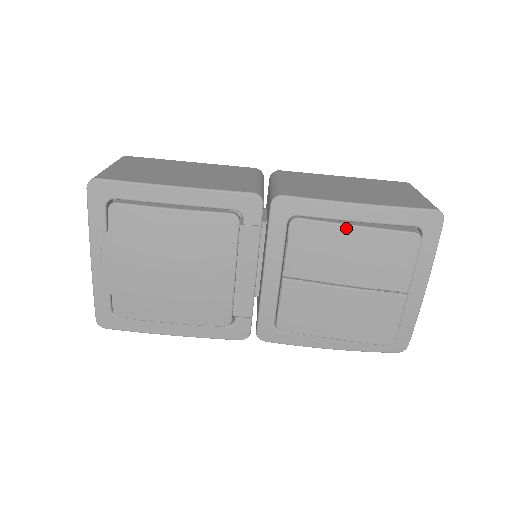
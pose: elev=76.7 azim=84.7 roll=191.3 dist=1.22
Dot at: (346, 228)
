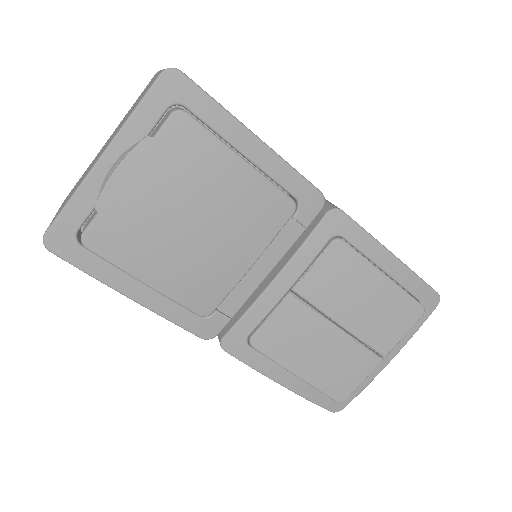
Dot at: (377, 272)
